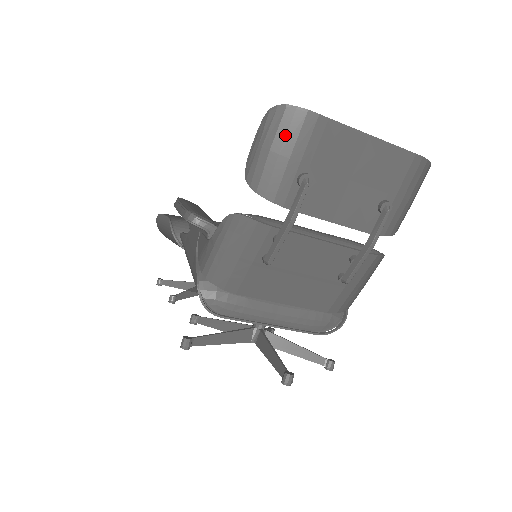
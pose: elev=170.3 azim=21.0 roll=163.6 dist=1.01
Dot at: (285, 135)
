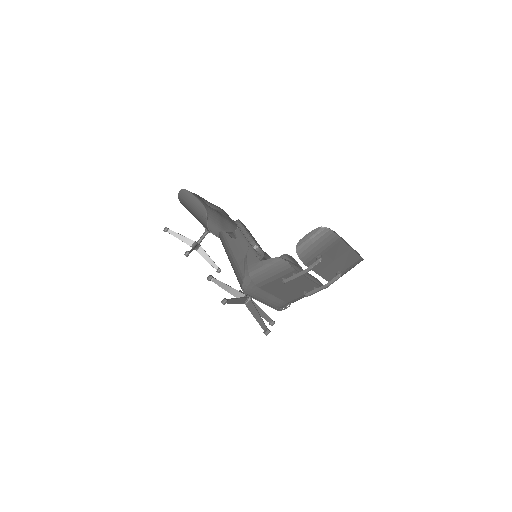
Dot at: (323, 240)
